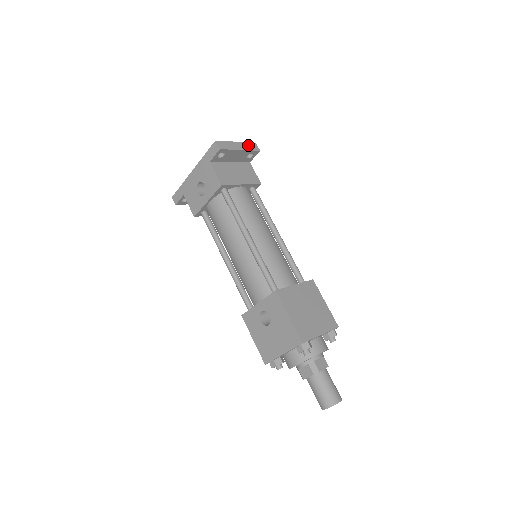
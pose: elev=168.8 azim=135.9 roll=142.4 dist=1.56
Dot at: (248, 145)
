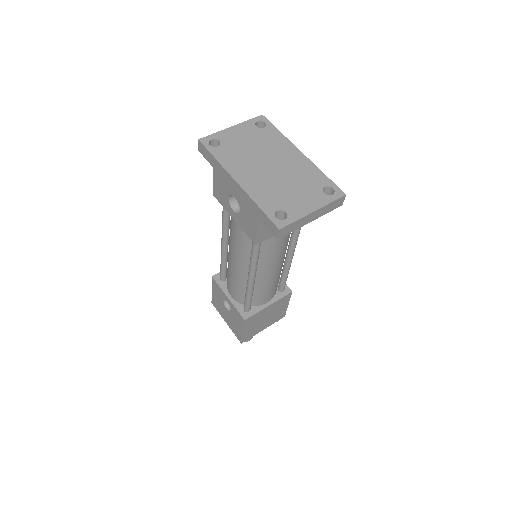
Dot at: (330, 206)
